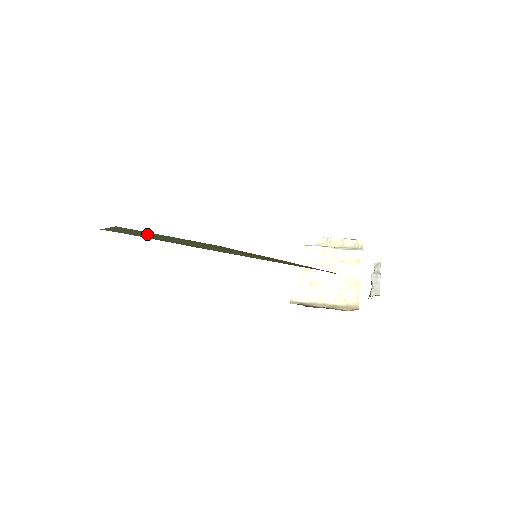
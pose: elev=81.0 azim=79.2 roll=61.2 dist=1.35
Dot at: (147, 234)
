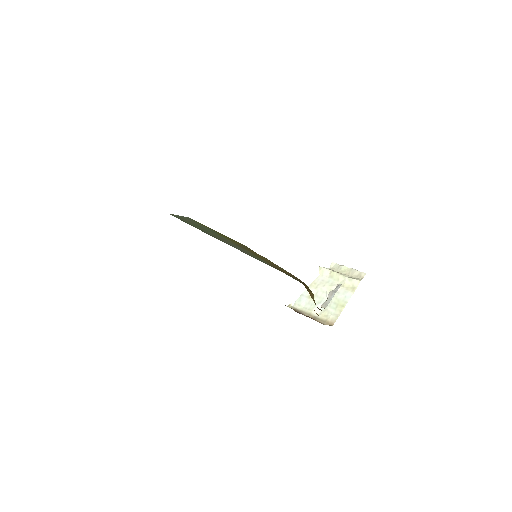
Dot at: (200, 225)
